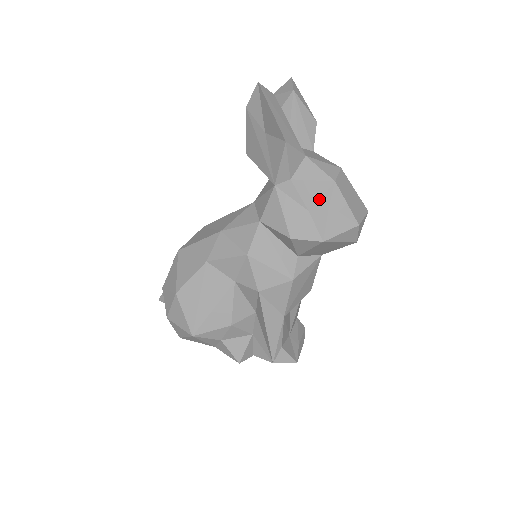
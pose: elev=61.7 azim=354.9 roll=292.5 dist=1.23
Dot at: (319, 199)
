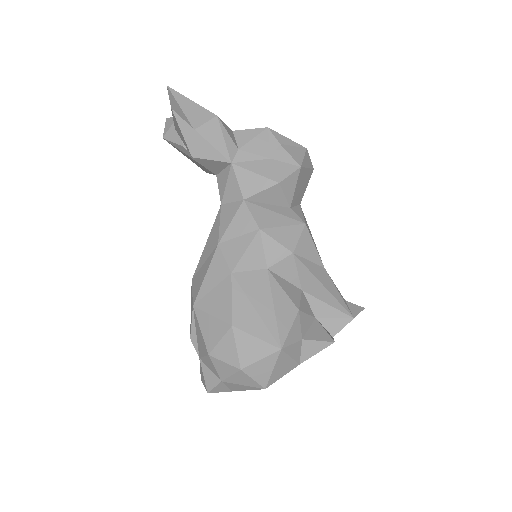
Dot at: (269, 146)
